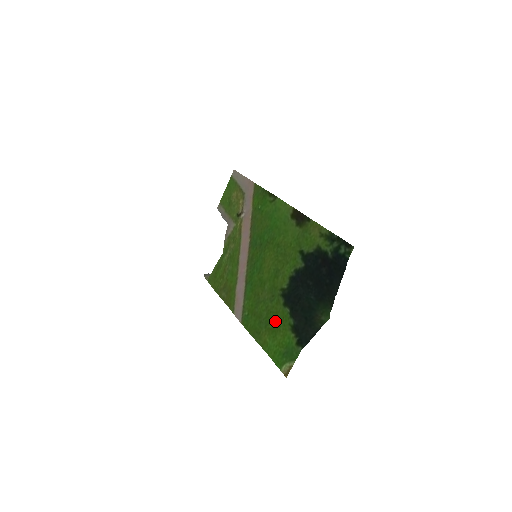
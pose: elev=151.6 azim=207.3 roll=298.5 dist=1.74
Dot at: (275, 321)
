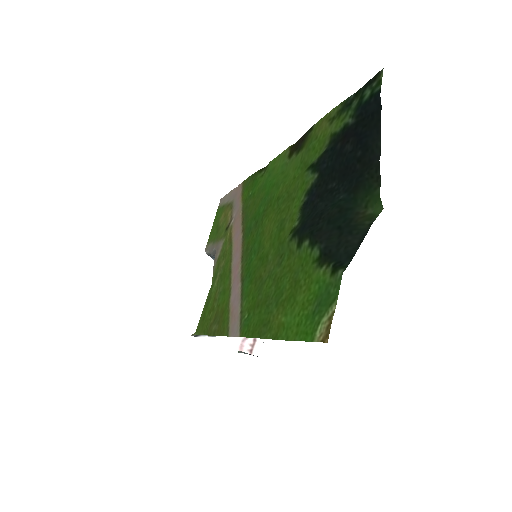
Dot at: (290, 281)
